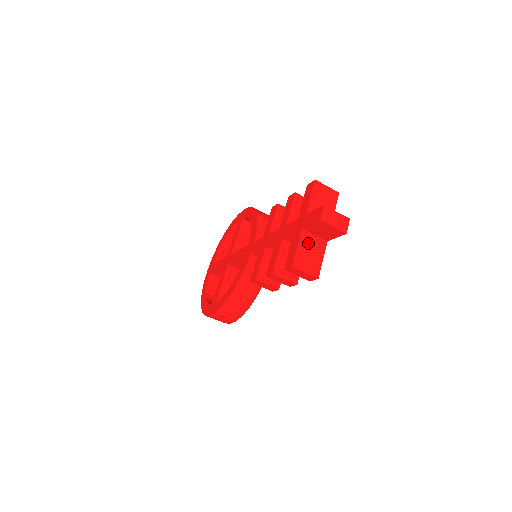
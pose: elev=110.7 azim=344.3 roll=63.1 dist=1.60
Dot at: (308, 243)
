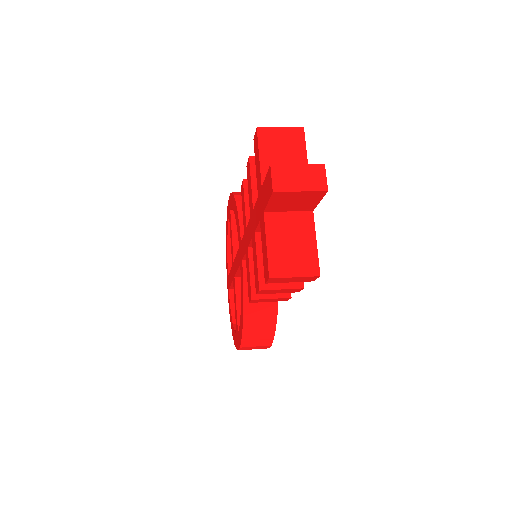
Dot at: (282, 229)
